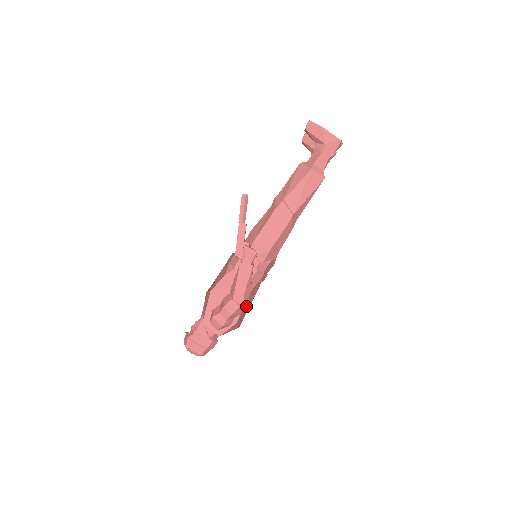
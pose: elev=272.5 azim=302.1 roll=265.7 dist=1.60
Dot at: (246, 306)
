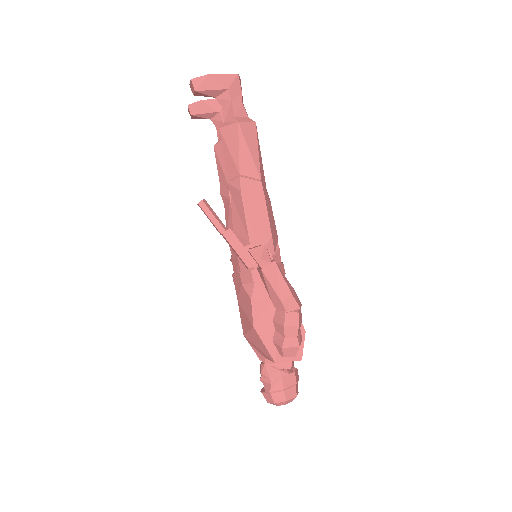
Dot at: occluded
